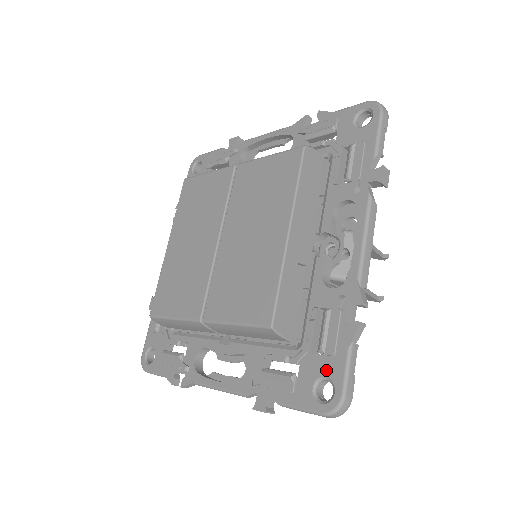
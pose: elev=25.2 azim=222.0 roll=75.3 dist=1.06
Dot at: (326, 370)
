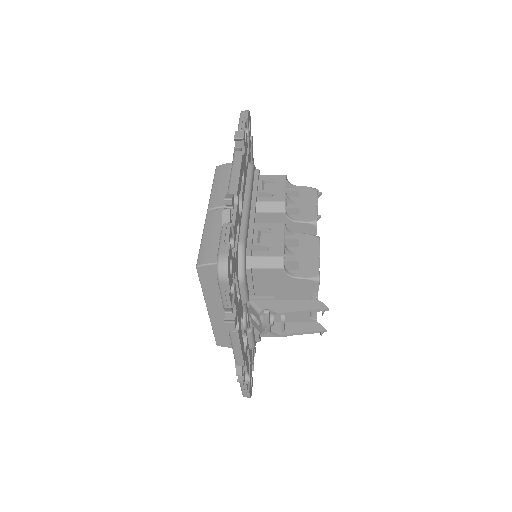
Dot at: occluded
